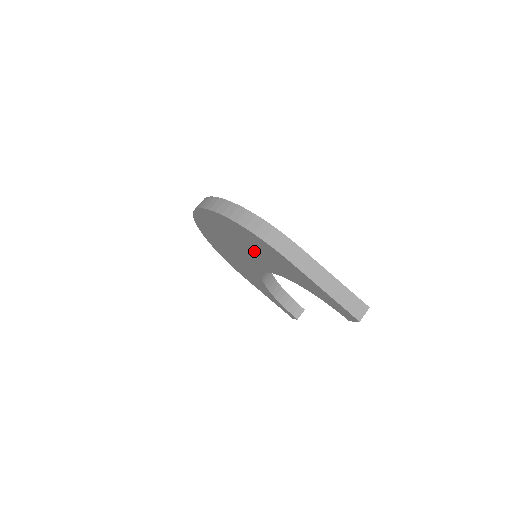
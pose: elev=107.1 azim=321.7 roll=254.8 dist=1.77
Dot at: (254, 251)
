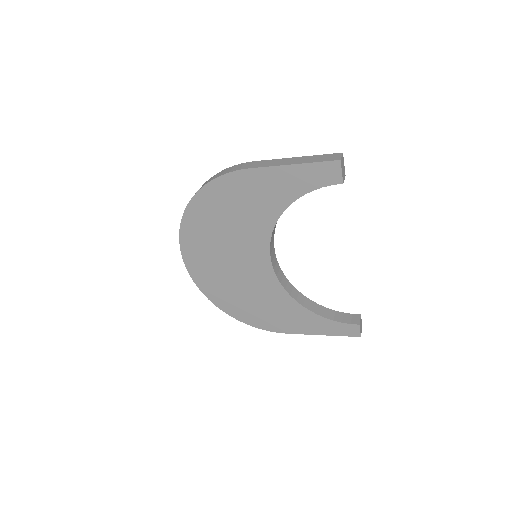
Dot at: (237, 223)
